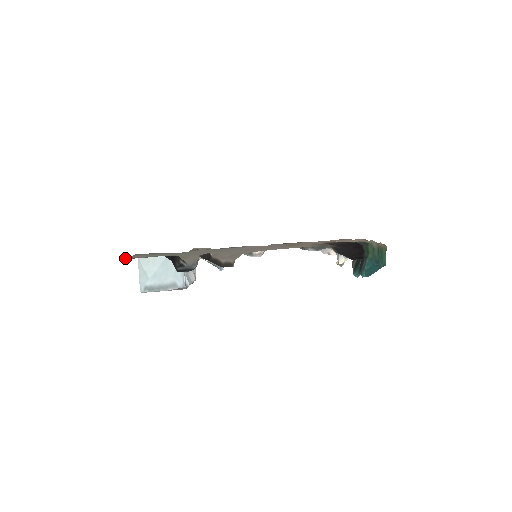
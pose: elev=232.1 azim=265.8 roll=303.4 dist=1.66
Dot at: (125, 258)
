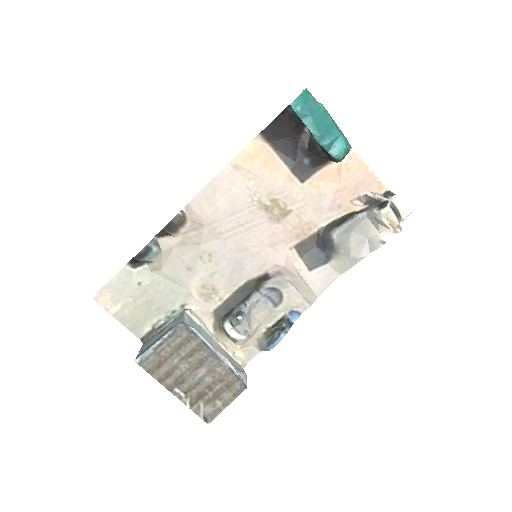
Dot at: (104, 304)
